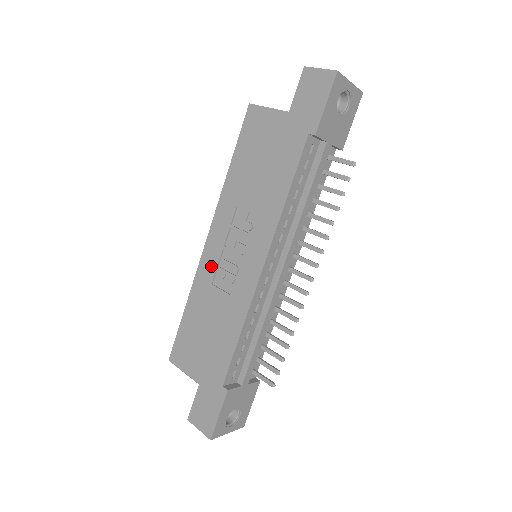
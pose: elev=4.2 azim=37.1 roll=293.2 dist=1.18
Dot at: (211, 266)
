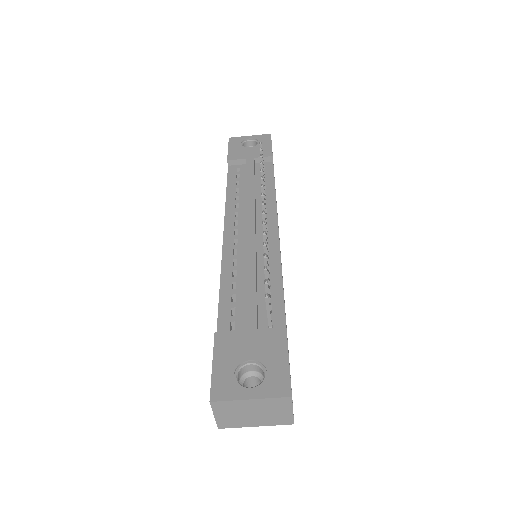
Dot at: occluded
